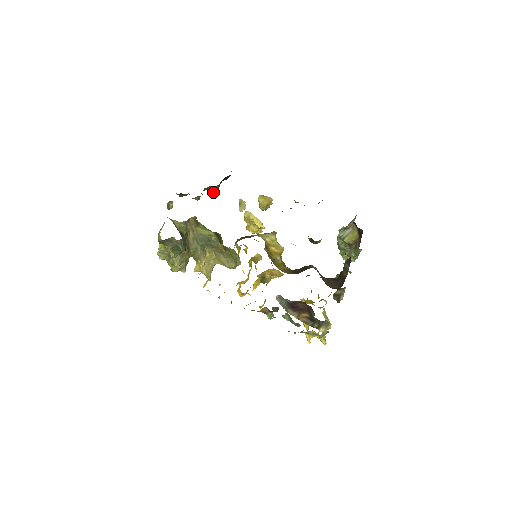
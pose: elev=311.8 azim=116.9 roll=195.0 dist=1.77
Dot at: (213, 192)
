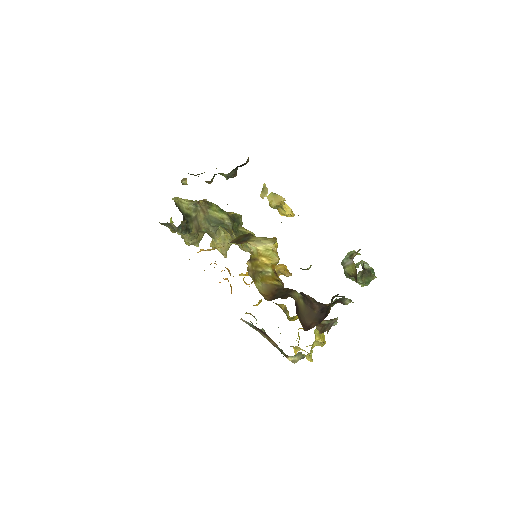
Dot at: occluded
